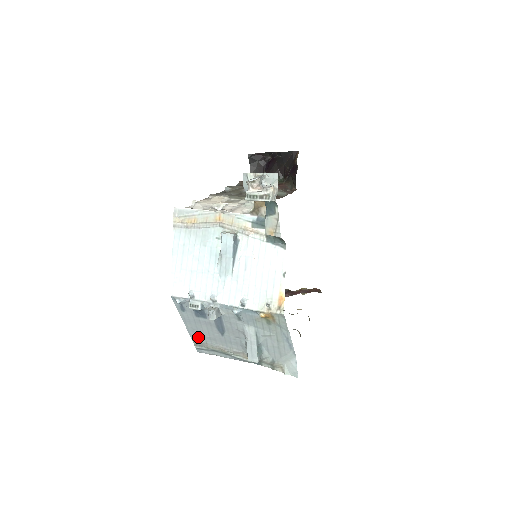
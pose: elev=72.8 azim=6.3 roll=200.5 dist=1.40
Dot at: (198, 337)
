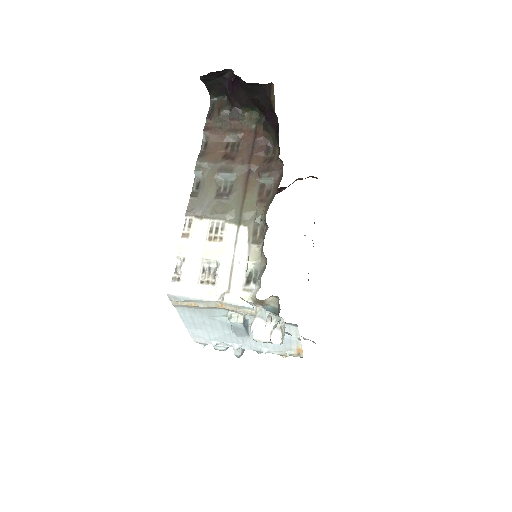
Dot at: occluded
